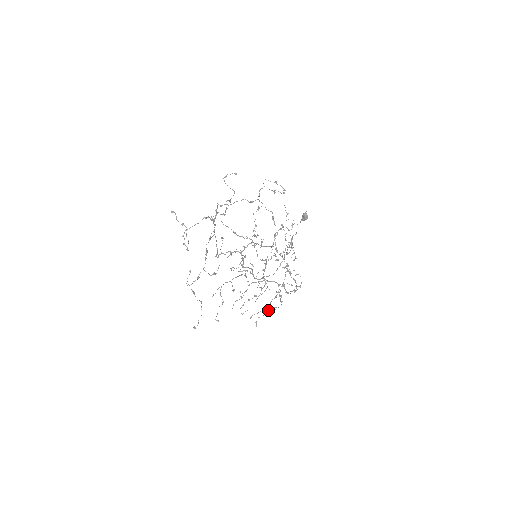
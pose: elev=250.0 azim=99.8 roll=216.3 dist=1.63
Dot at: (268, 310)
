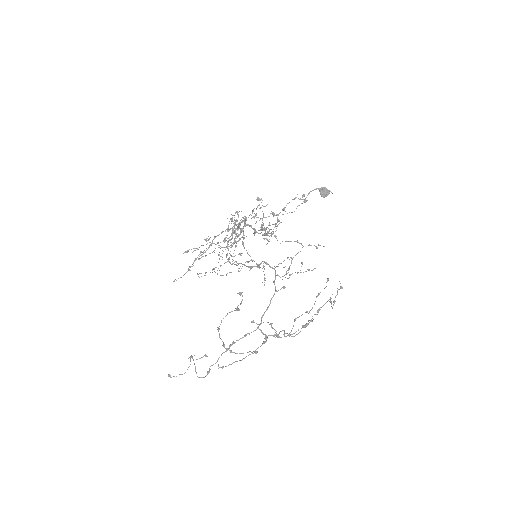
Dot at: occluded
